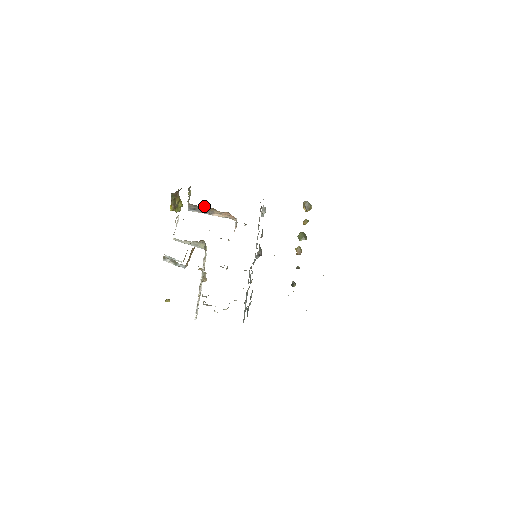
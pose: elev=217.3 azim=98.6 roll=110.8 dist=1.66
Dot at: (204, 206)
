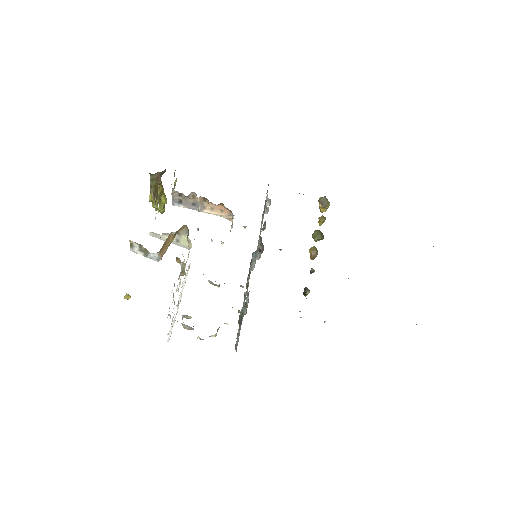
Dot at: (192, 194)
